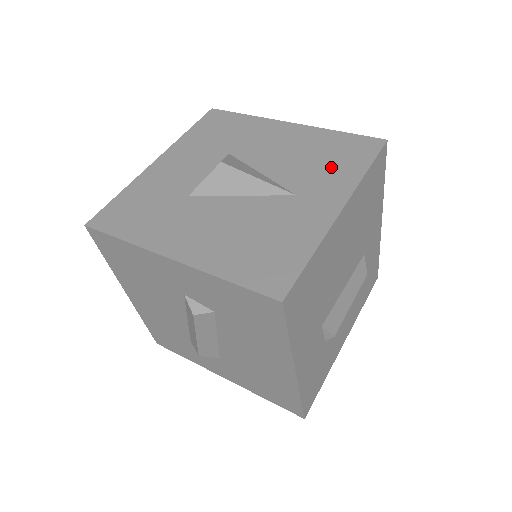
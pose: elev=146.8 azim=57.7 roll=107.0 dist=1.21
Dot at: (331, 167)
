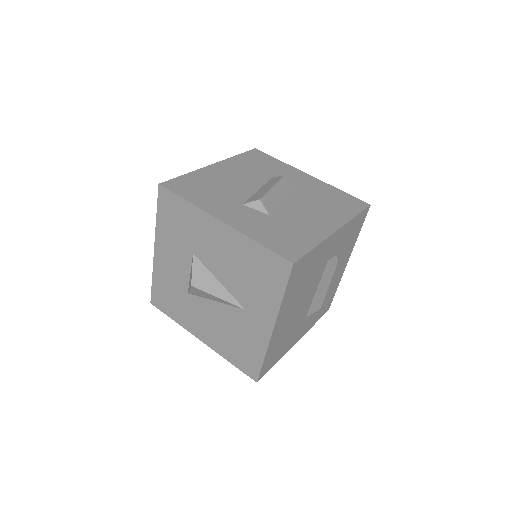
Dot at: (260, 287)
